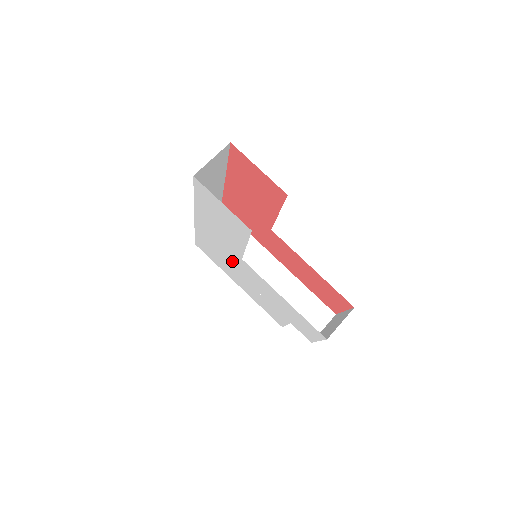
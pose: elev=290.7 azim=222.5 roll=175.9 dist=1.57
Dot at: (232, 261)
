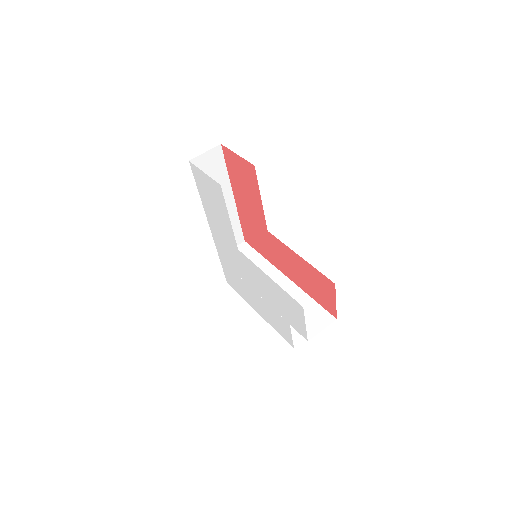
Dot at: (239, 267)
